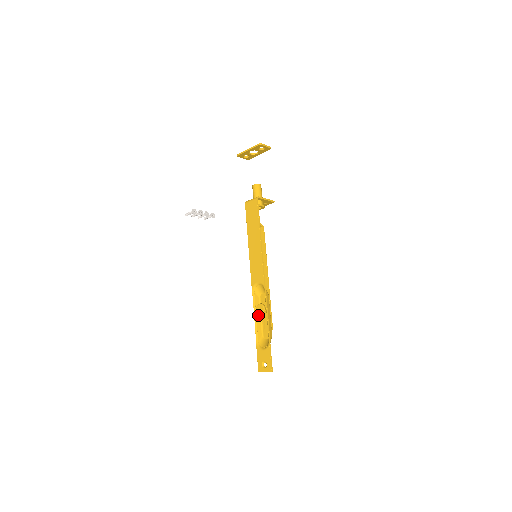
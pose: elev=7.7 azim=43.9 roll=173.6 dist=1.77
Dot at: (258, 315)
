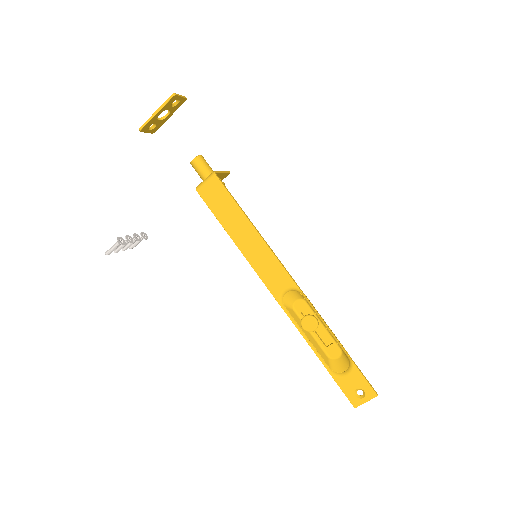
Dot at: (307, 334)
